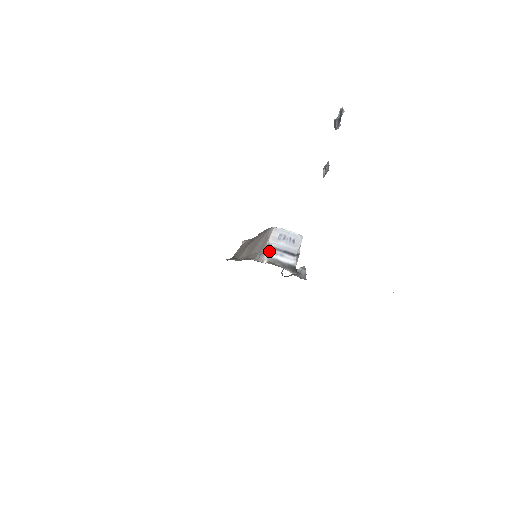
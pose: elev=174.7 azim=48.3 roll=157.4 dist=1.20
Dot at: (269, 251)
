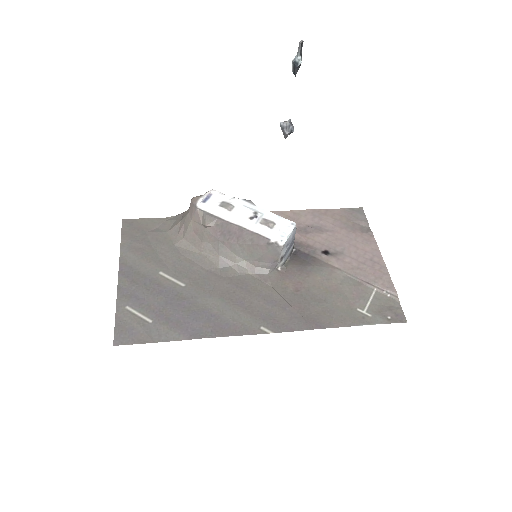
Dot at: (282, 261)
